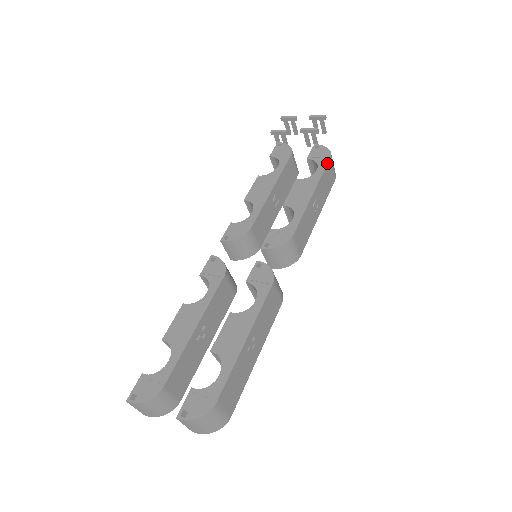
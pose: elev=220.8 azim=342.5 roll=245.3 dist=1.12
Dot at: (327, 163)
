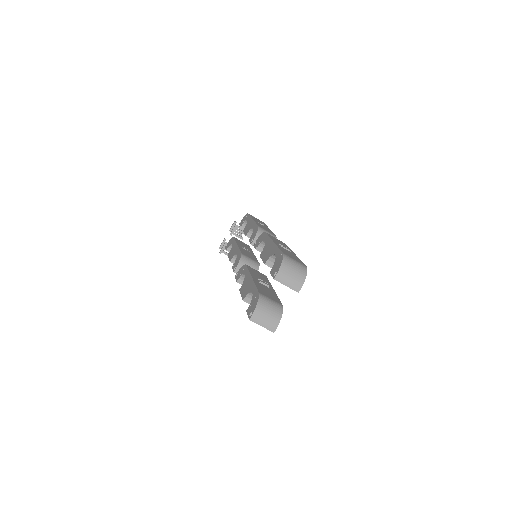
Dot at: (249, 214)
